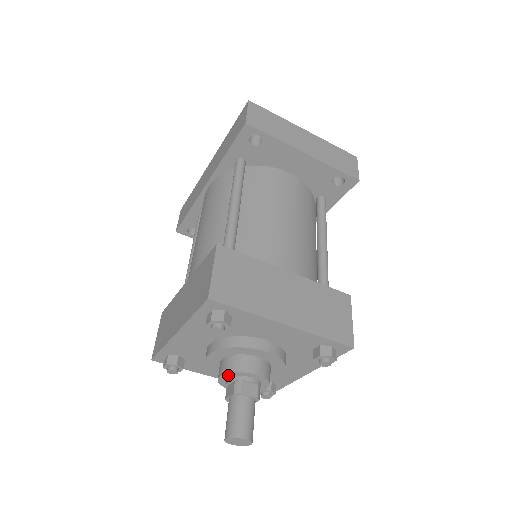
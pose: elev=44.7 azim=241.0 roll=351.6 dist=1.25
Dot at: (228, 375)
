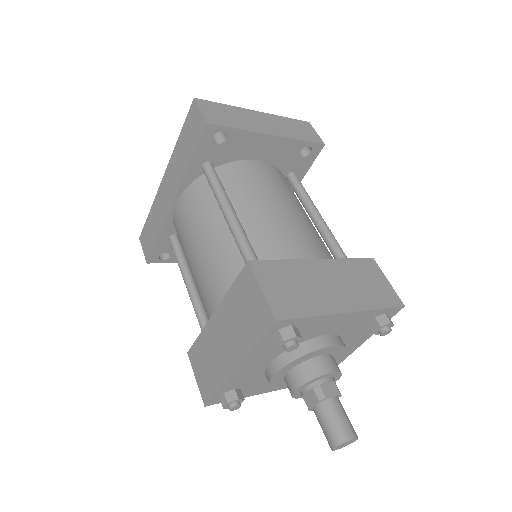
Dot at: (304, 386)
